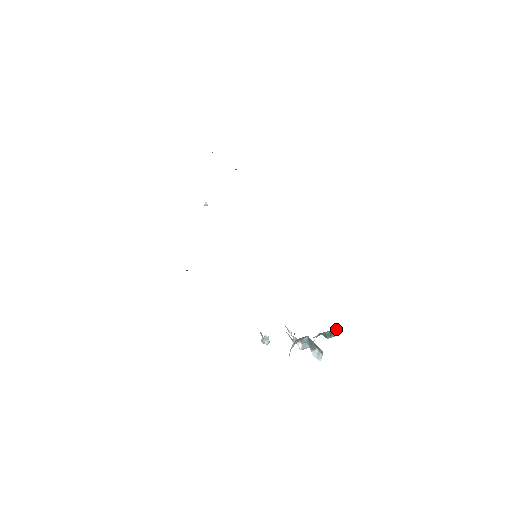
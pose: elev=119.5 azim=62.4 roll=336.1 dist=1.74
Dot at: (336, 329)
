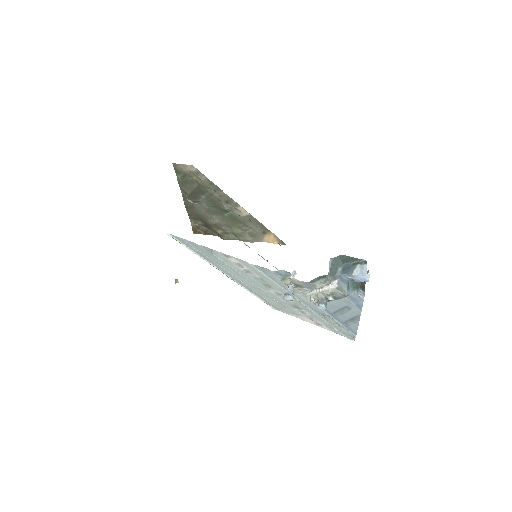
Dot at: (363, 288)
